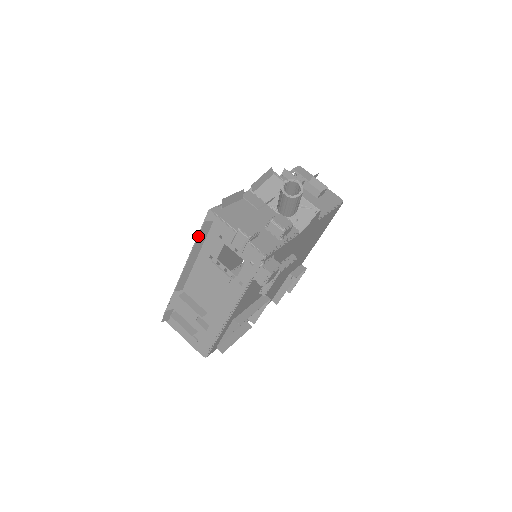
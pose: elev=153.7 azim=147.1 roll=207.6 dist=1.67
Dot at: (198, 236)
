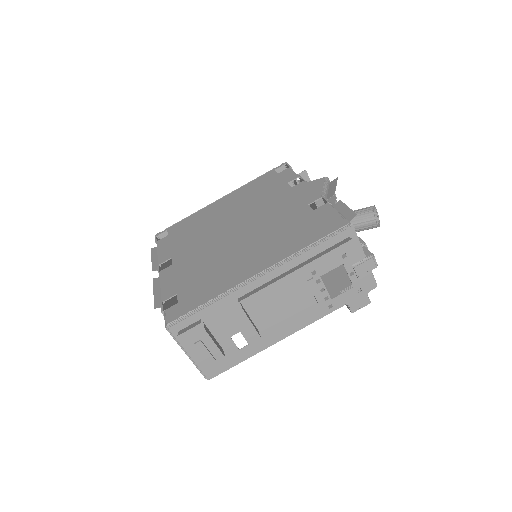
Dot at: (330, 250)
